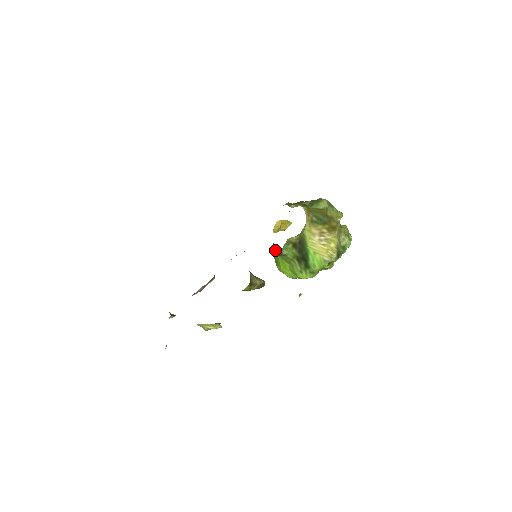
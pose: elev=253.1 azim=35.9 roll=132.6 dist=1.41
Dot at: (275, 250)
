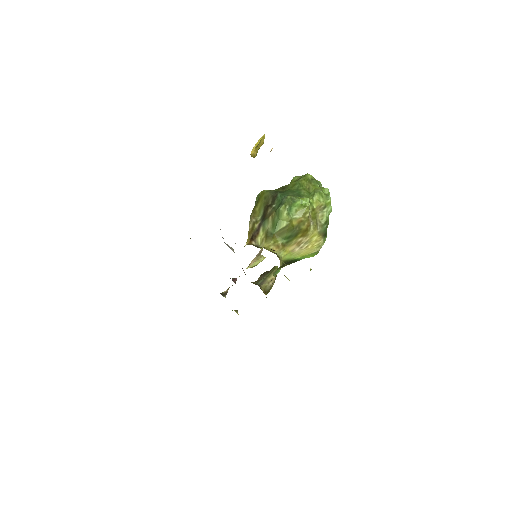
Dot at: occluded
